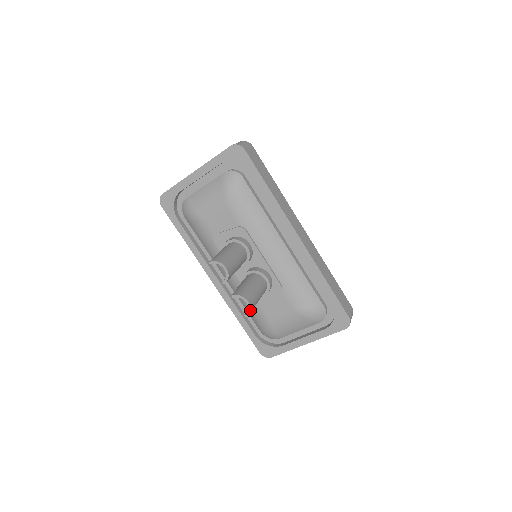
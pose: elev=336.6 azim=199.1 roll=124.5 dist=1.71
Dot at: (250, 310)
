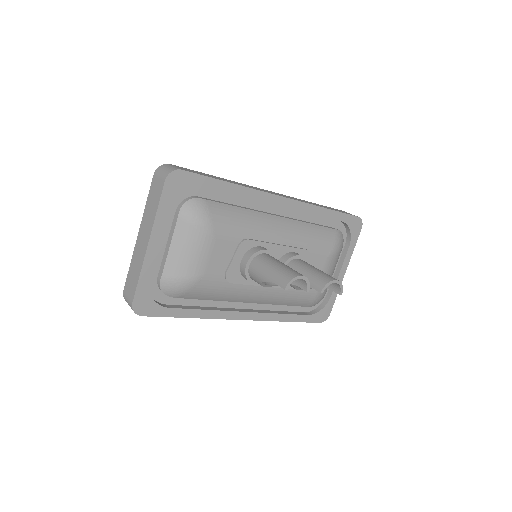
Dot at: (341, 285)
